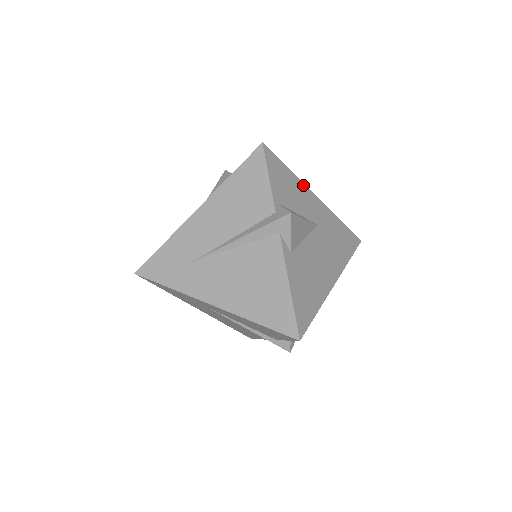
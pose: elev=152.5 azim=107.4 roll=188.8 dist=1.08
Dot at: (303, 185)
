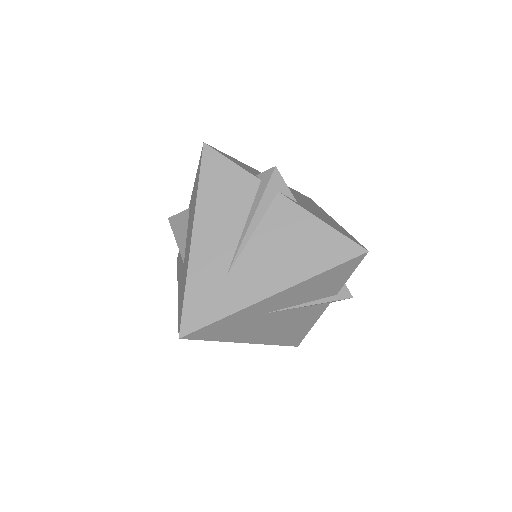
Dot at: (250, 167)
